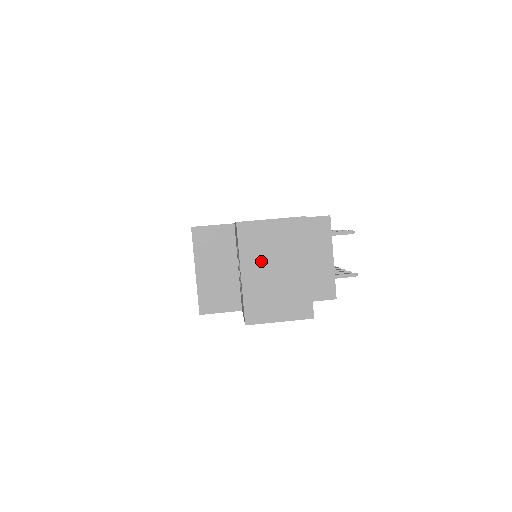
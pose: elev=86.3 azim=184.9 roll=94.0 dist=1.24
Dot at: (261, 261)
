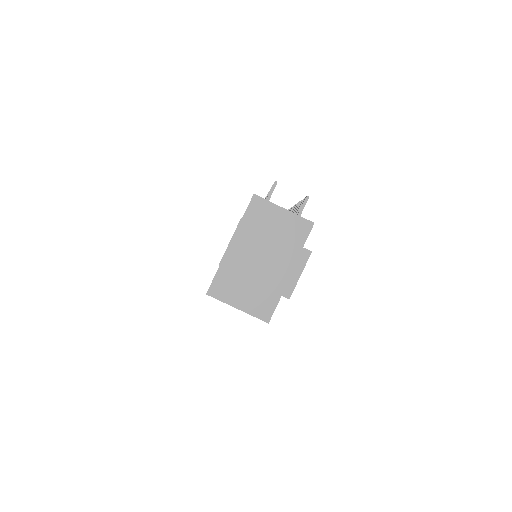
Dot at: (253, 265)
